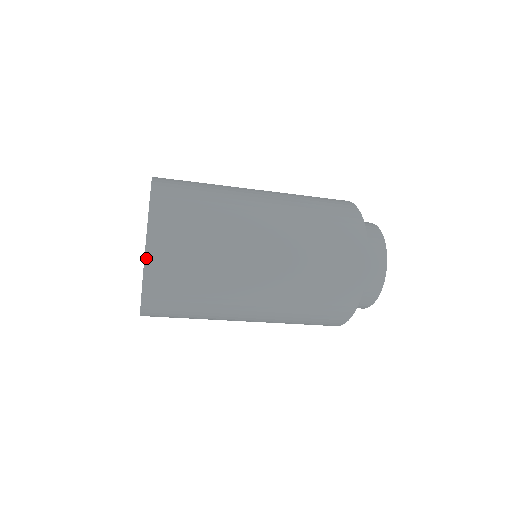
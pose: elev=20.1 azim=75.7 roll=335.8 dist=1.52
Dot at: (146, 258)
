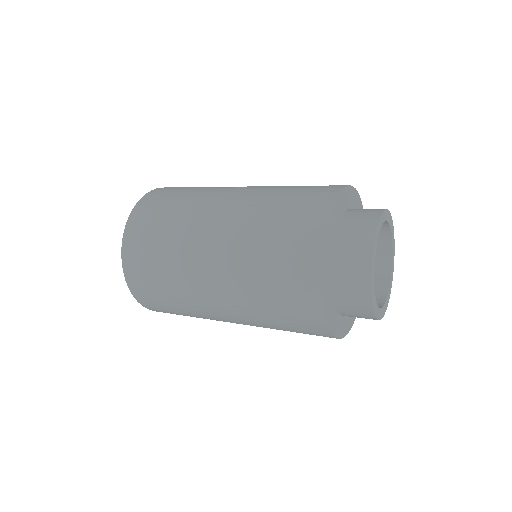
Dot at: occluded
